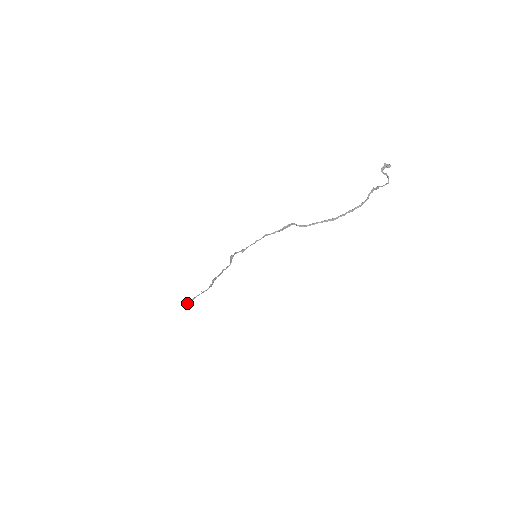
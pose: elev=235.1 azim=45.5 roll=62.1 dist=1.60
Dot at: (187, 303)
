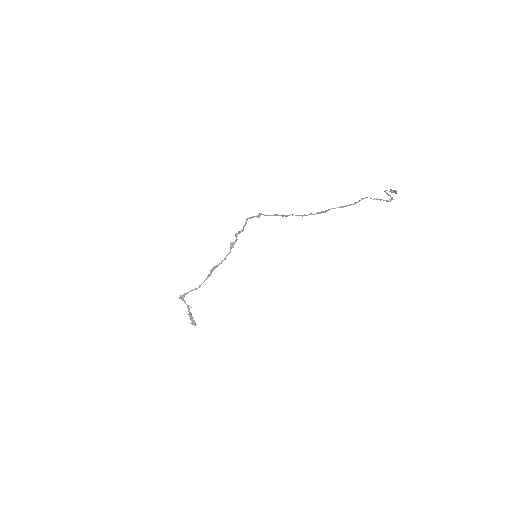
Dot at: occluded
